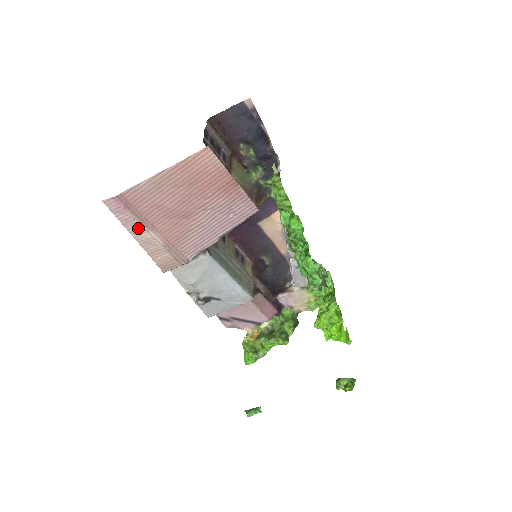
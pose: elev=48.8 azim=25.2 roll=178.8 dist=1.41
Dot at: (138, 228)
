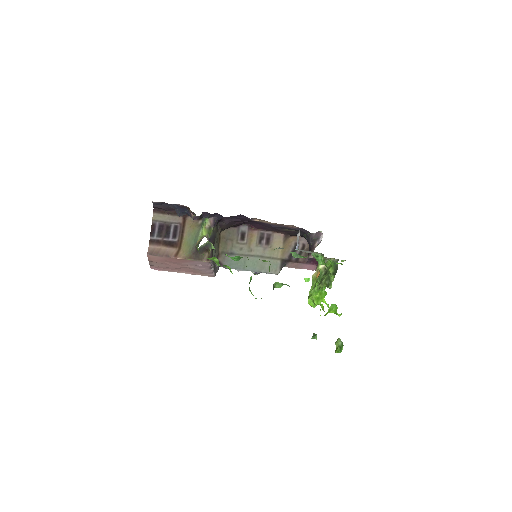
Dot at: occluded
